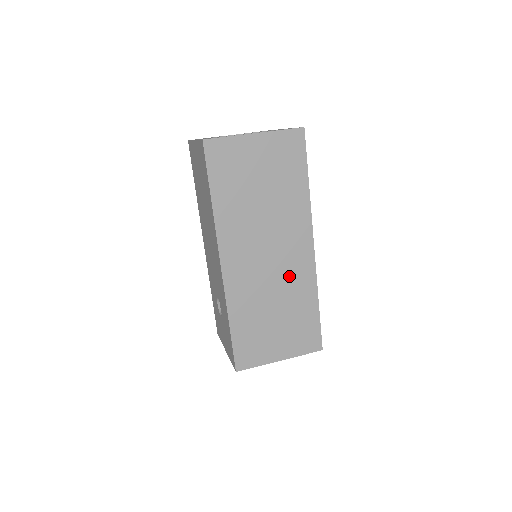
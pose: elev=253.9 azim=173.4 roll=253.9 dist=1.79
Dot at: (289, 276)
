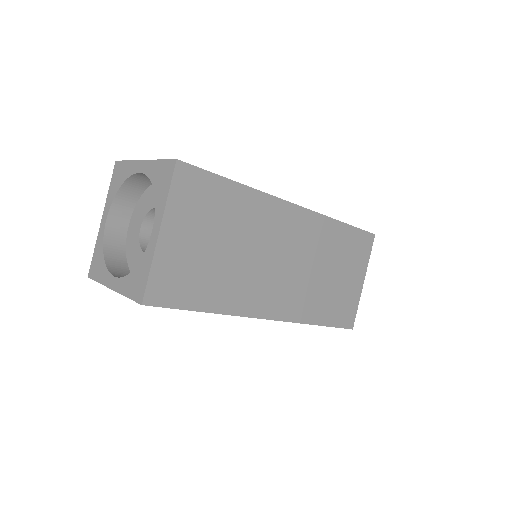
Dot at: occluded
